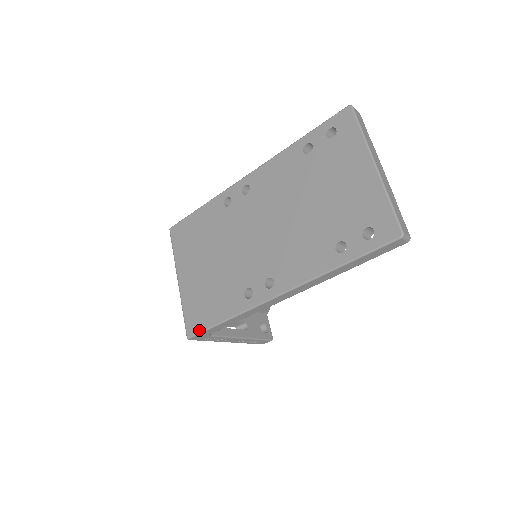
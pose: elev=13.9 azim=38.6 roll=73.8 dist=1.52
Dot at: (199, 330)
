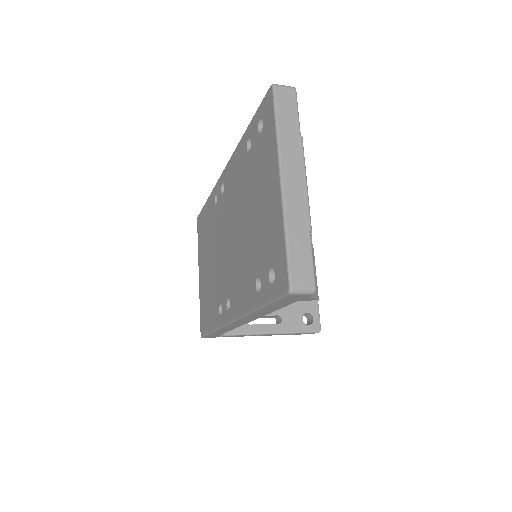
Dot at: (204, 332)
